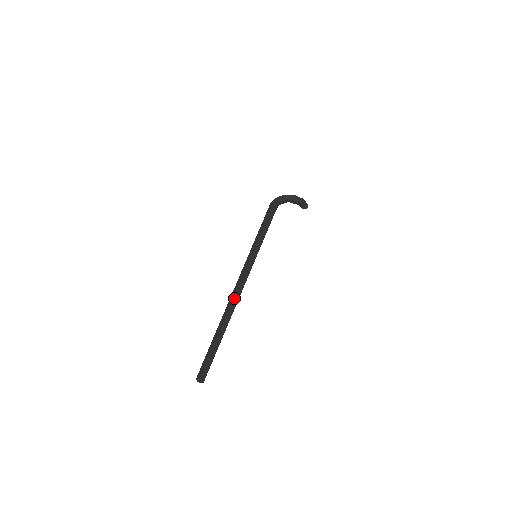
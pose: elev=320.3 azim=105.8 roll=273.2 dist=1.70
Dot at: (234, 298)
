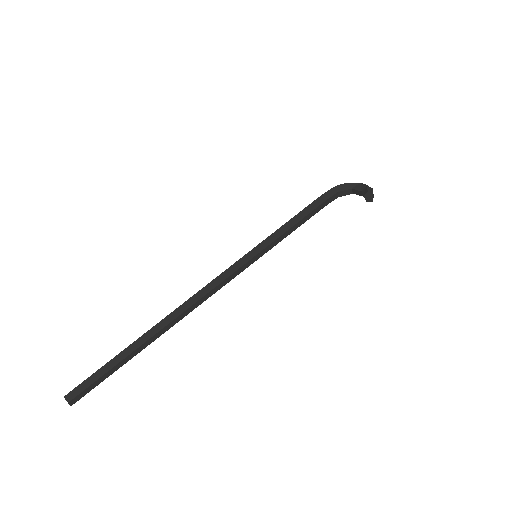
Dot at: (184, 303)
